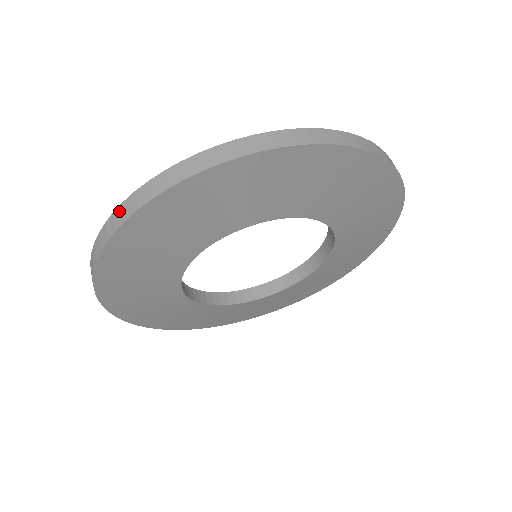
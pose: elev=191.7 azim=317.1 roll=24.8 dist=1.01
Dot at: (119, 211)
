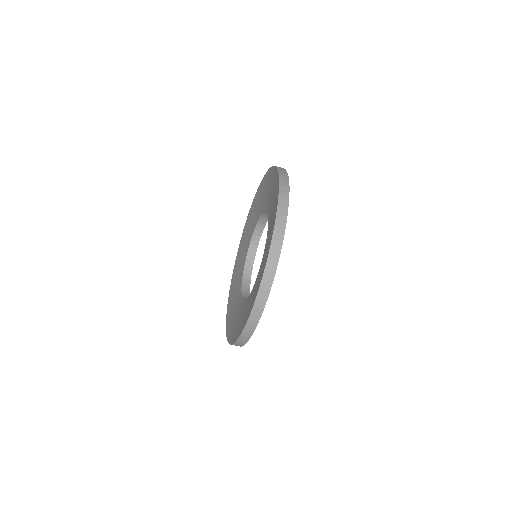
Dot at: (277, 227)
